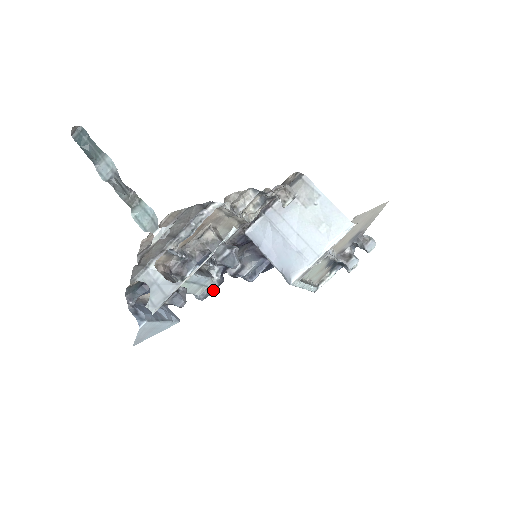
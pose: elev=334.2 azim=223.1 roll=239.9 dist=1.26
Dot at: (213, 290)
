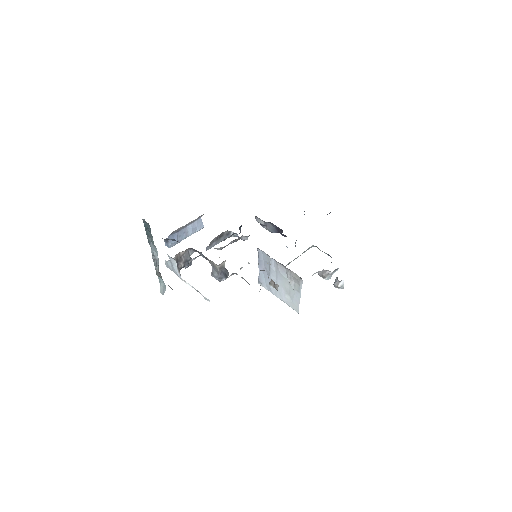
Dot at: occluded
